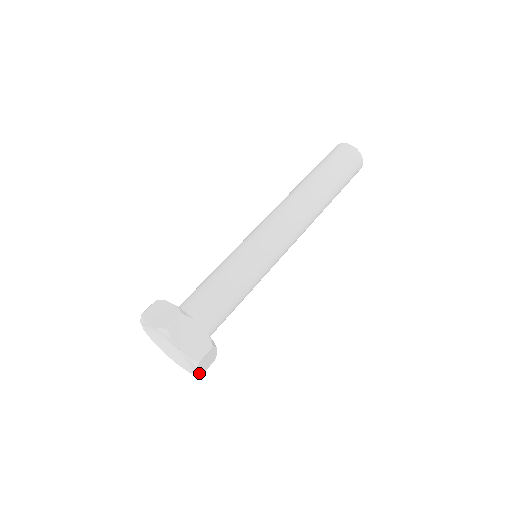
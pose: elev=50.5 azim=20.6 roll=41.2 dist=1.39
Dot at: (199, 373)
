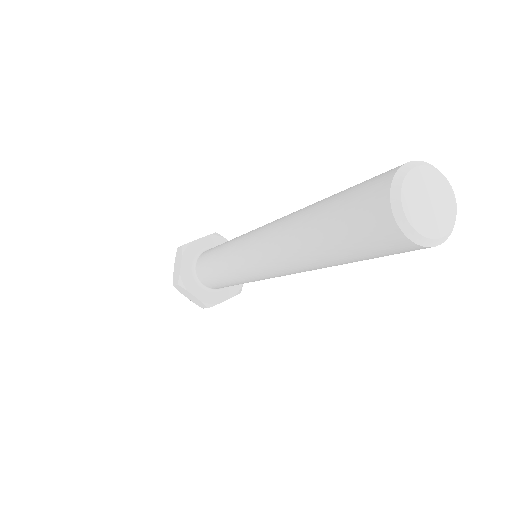
Dot at: occluded
